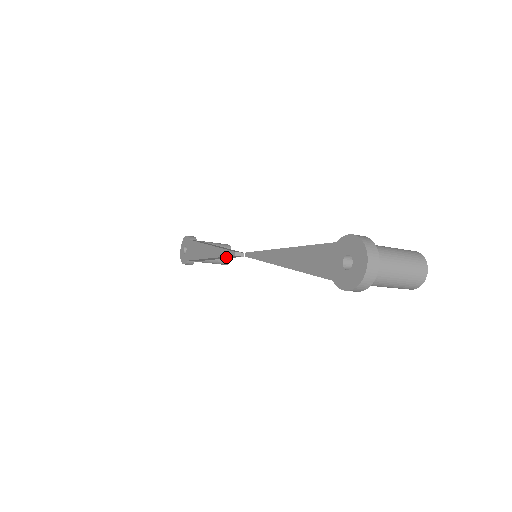
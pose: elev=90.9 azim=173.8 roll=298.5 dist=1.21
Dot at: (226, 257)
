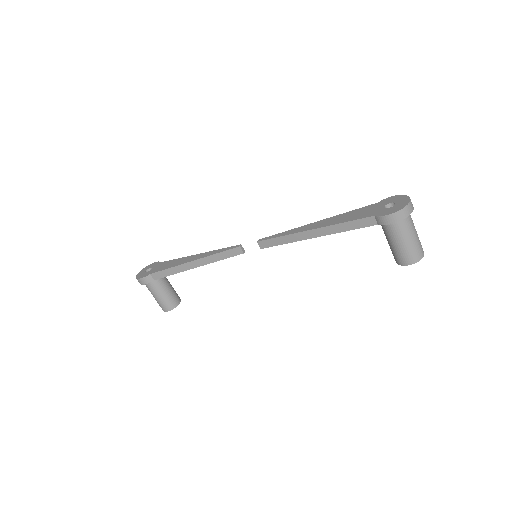
Dot at: (220, 256)
